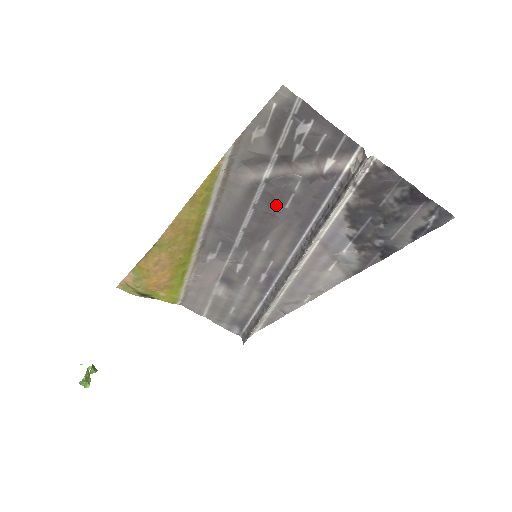
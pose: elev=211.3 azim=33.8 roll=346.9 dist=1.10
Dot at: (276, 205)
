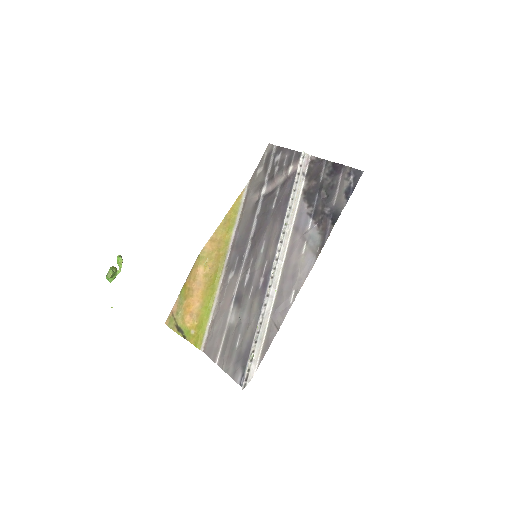
Dot at: (268, 209)
